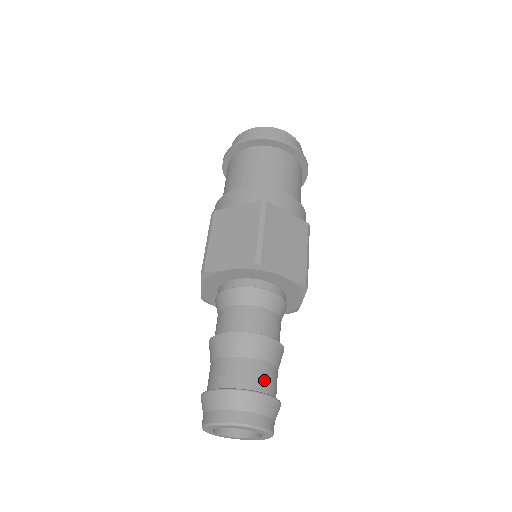
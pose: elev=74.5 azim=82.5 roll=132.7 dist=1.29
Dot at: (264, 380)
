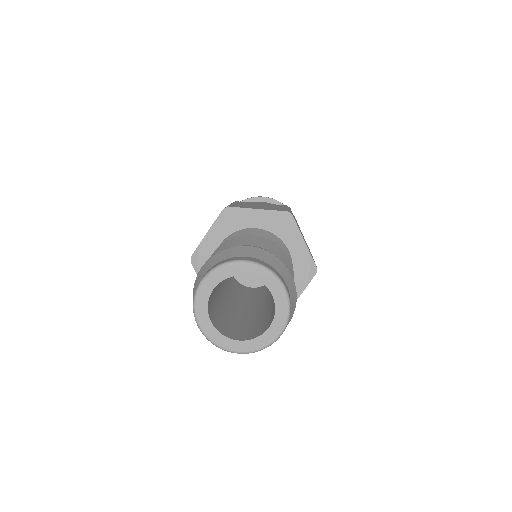
Dot at: occluded
